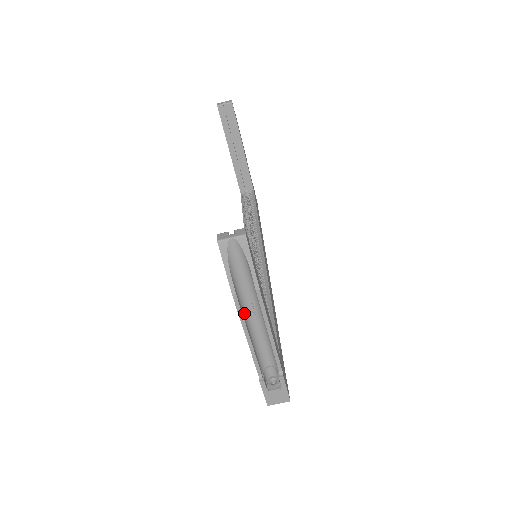
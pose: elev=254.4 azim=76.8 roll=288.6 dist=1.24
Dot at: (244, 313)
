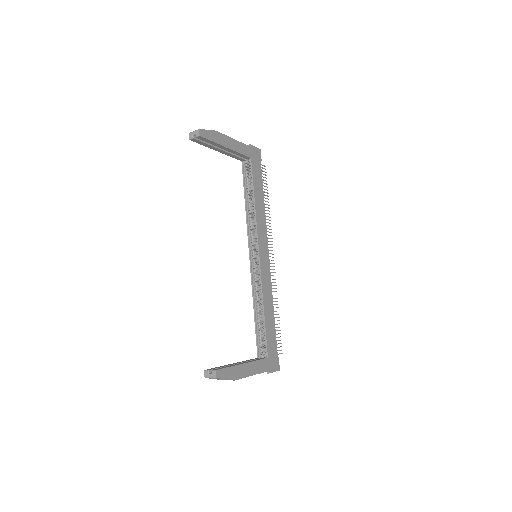
Dot at: occluded
